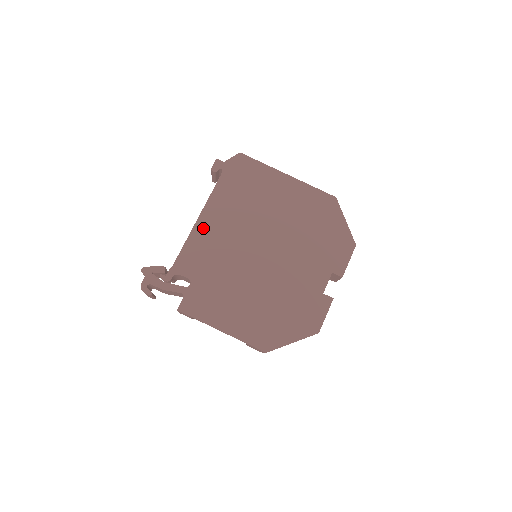
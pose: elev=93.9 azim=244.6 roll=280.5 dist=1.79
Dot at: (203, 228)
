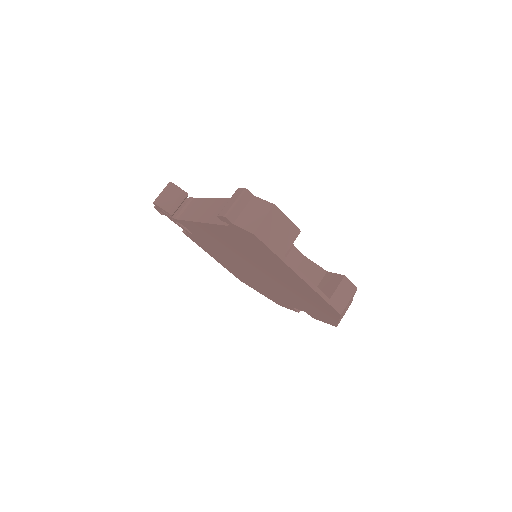
Dot at: (204, 228)
